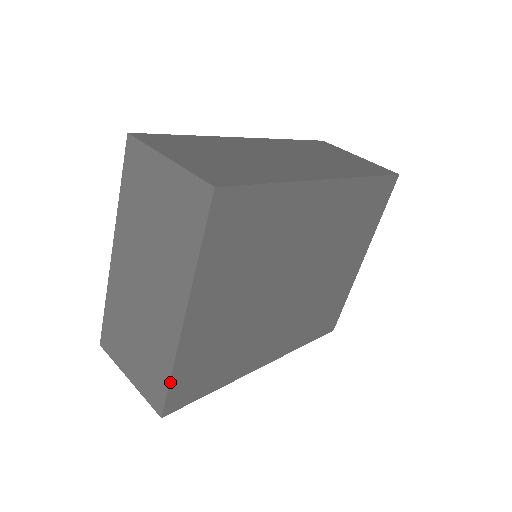
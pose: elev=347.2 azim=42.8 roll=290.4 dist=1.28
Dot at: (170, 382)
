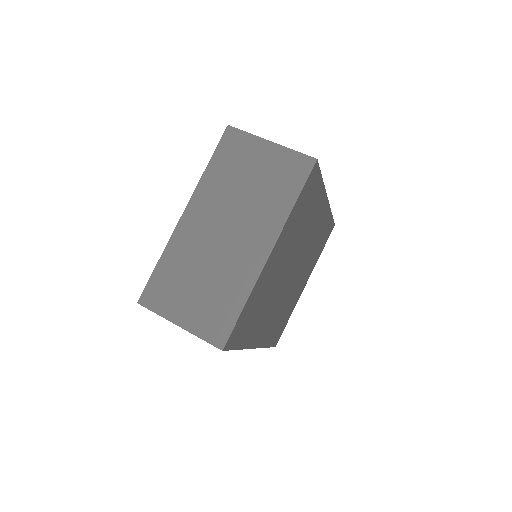
Dot at: (241, 313)
